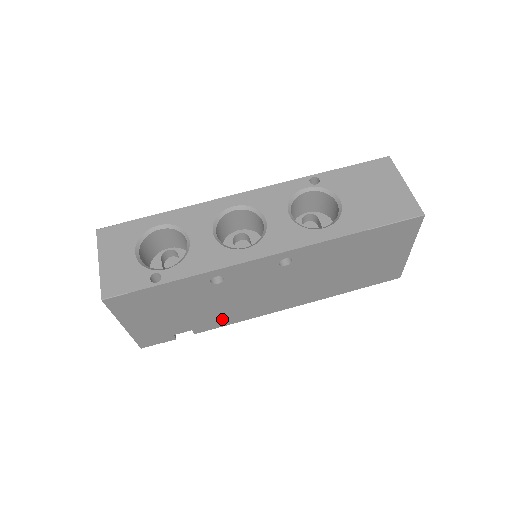
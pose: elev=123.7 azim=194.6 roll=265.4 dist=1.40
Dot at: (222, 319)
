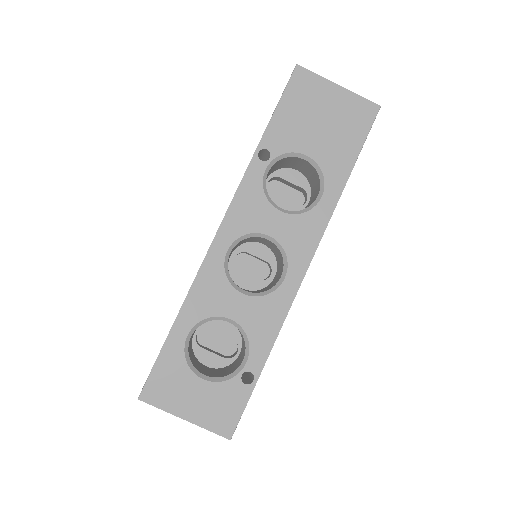
Dot at: occluded
